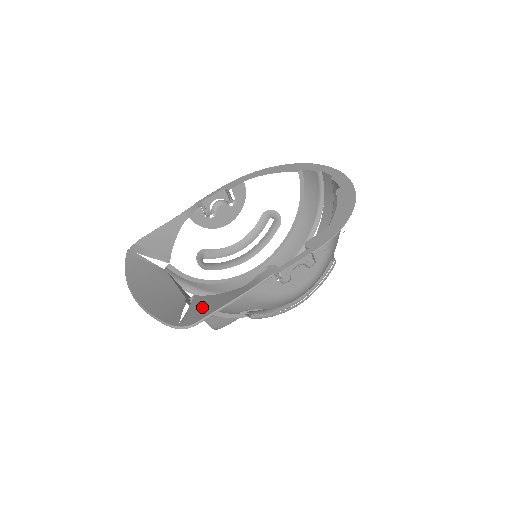
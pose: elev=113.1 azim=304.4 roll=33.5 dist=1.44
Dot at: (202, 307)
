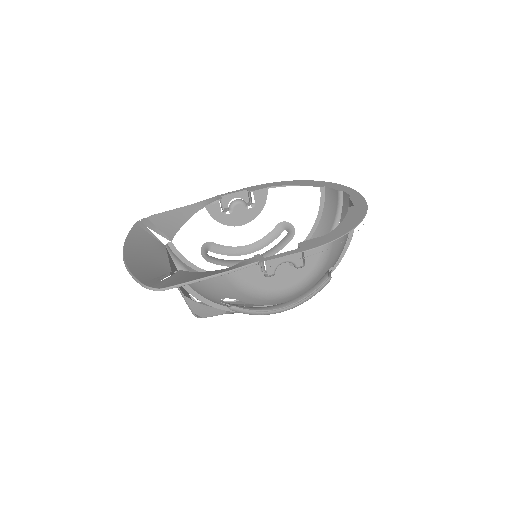
Dot at: (180, 278)
